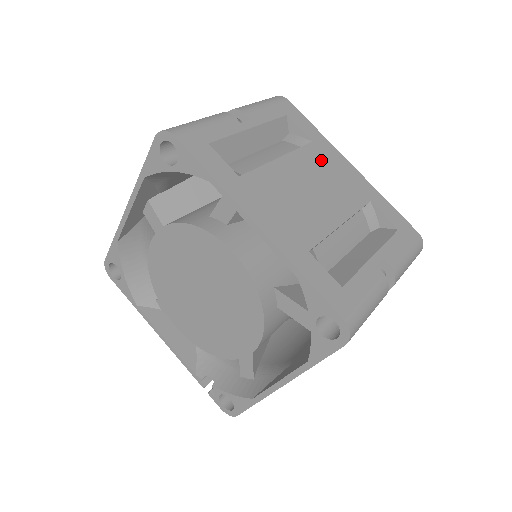
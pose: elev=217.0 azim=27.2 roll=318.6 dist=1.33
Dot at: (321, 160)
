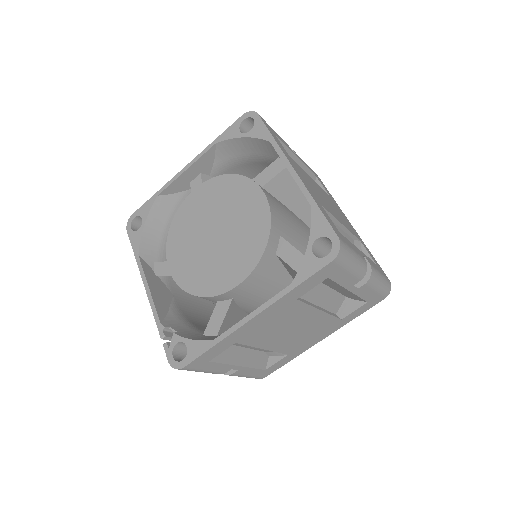
Dot at: (333, 203)
